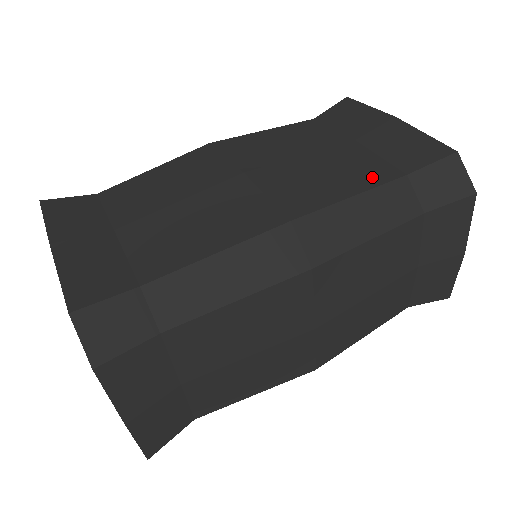
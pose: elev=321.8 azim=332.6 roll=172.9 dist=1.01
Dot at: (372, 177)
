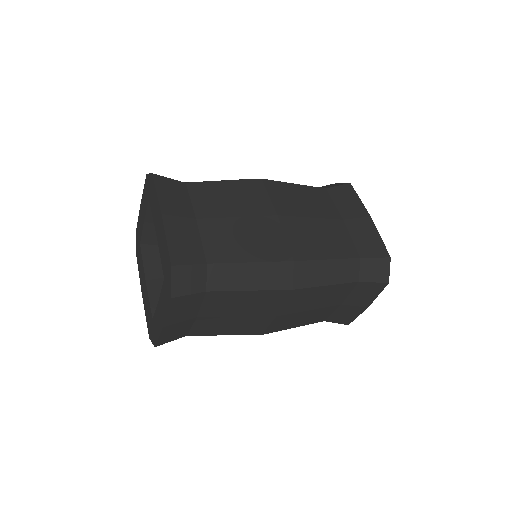
Dot at: (343, 251)
